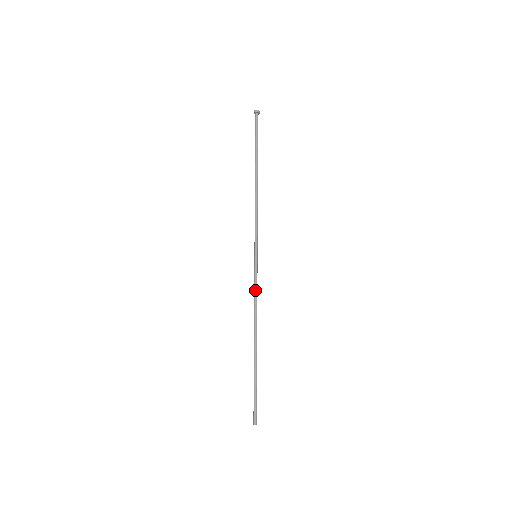
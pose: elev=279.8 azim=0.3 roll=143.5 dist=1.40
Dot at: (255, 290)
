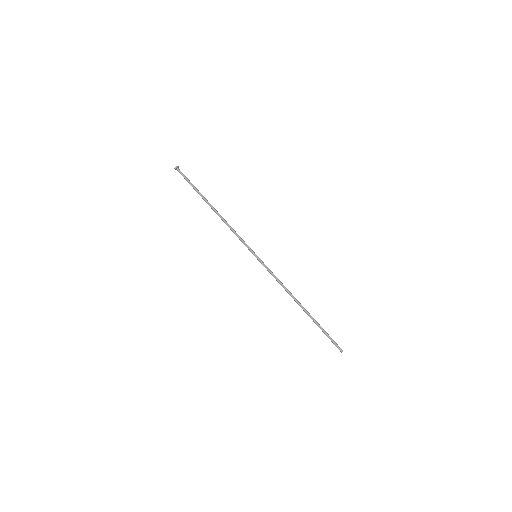
Dot at: (274, 276)
